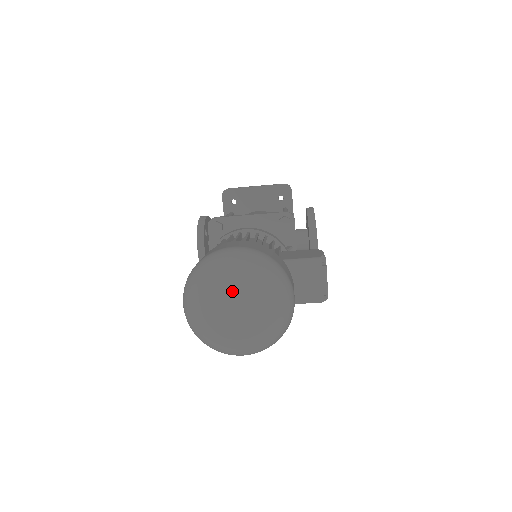
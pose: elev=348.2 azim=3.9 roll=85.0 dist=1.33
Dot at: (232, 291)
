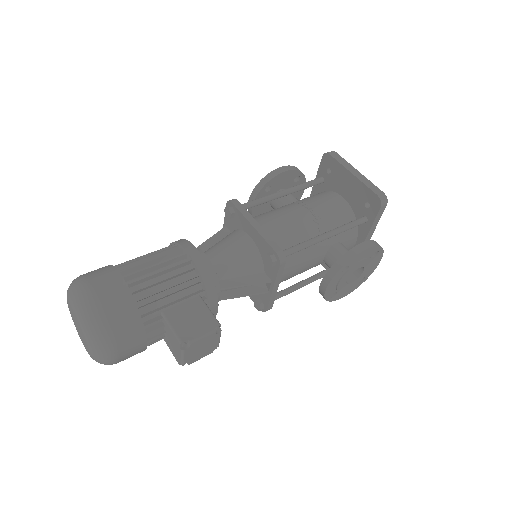
Dot at: (75, 318)
